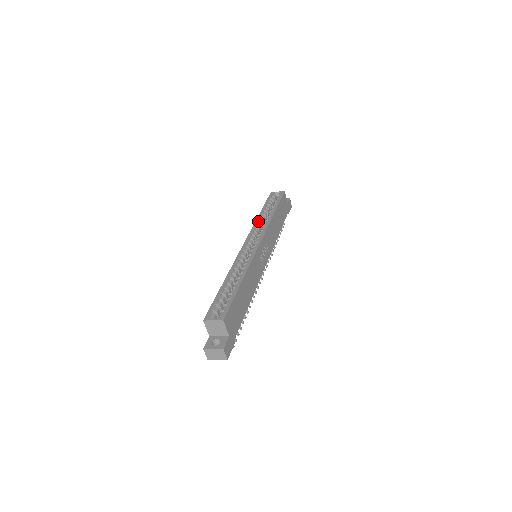
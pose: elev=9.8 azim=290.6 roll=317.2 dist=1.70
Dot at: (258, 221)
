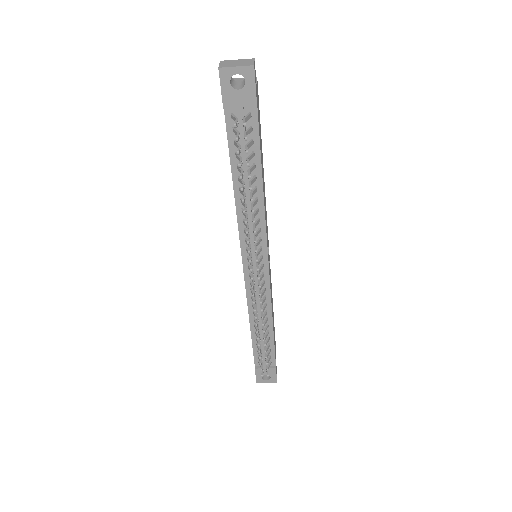
Dot at: occluded
